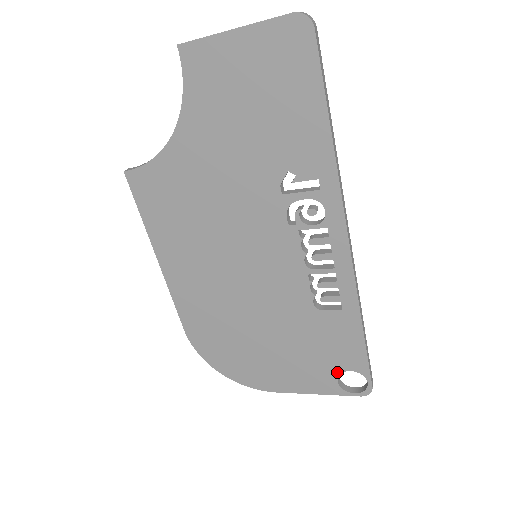
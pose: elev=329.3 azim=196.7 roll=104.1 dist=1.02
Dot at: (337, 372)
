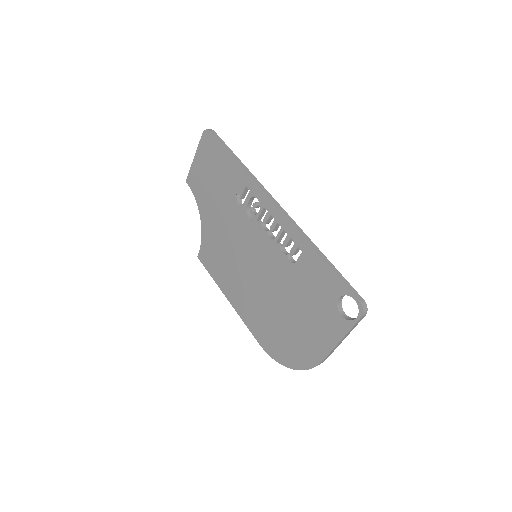
Dot at: (335, 306)
